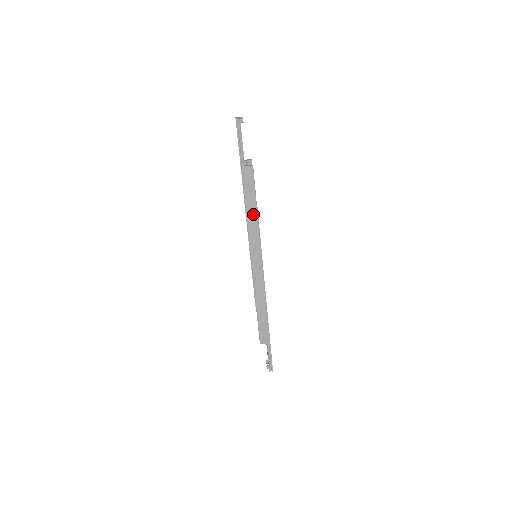
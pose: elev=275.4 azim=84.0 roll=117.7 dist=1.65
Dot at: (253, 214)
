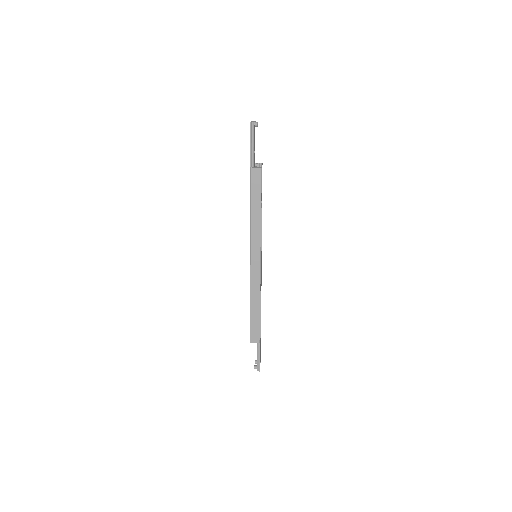
Dot at: (257, 214)
